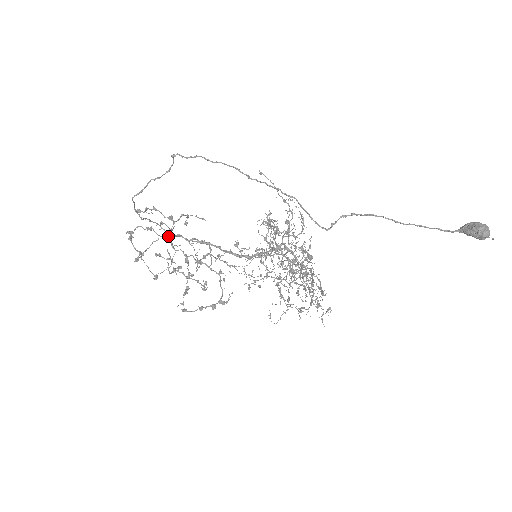
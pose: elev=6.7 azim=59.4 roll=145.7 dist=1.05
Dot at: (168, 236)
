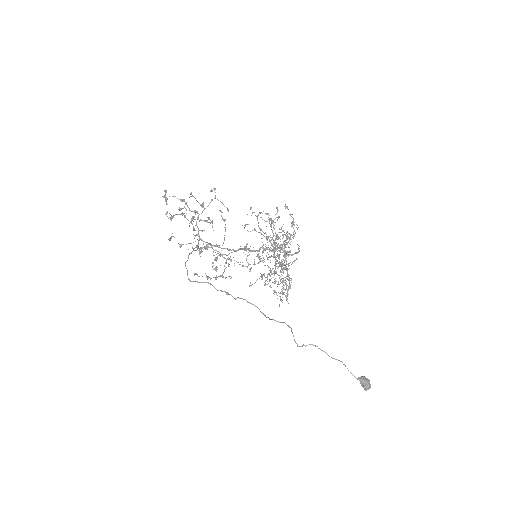
Dot at: occluded
